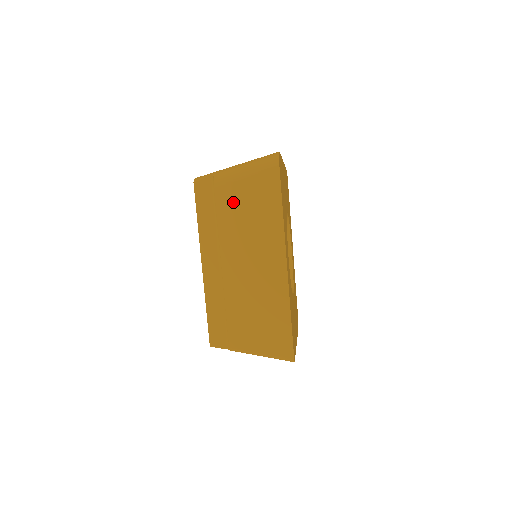
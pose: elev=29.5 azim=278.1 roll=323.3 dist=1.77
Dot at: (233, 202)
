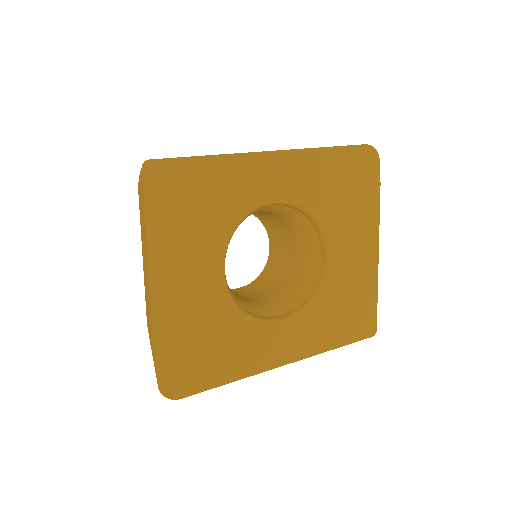
Dot at: occluded
